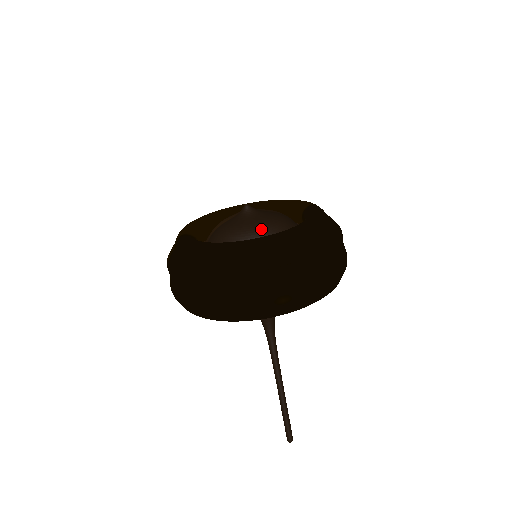
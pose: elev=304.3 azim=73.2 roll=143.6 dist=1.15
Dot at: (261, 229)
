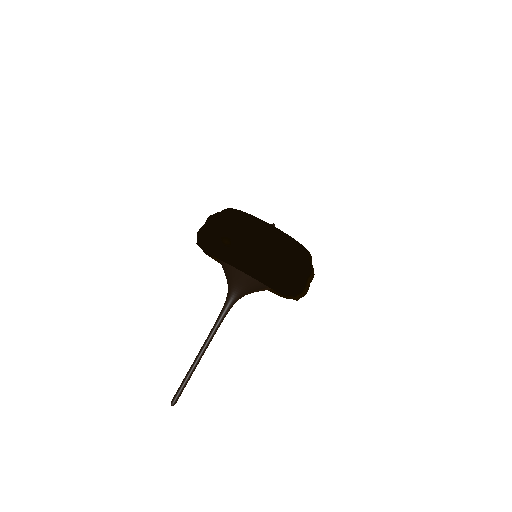
Dot at: occluded
